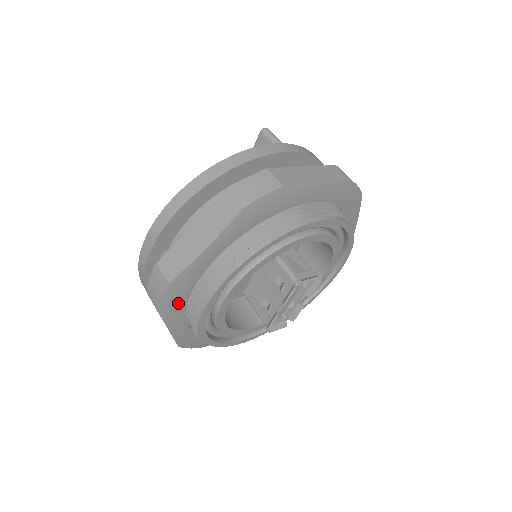
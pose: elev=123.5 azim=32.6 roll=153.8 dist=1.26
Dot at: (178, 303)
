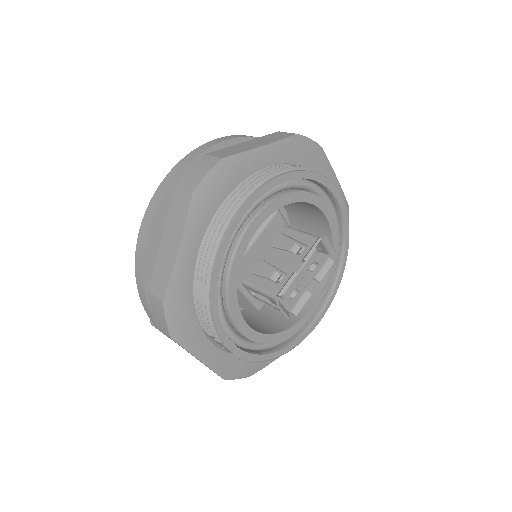
Dot at: (213, 198)
